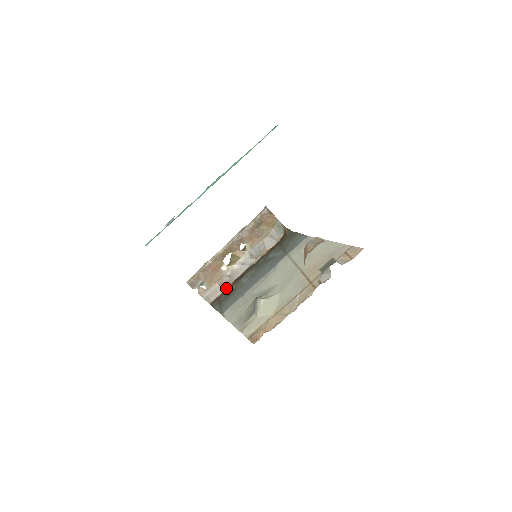
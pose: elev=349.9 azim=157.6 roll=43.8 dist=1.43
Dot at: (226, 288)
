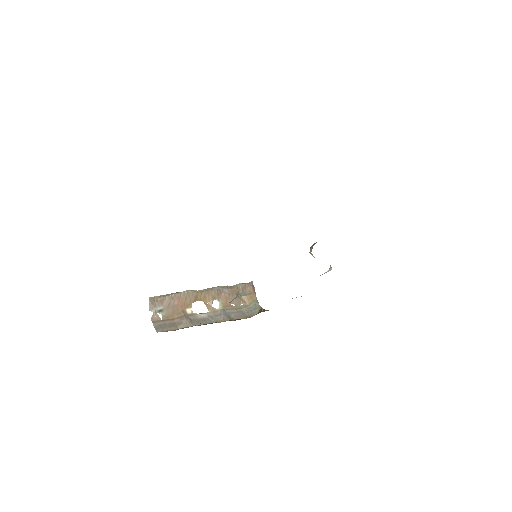
Dot at: (182, 328)
